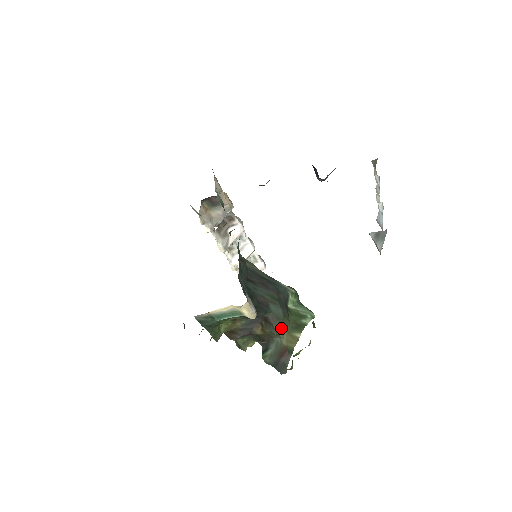
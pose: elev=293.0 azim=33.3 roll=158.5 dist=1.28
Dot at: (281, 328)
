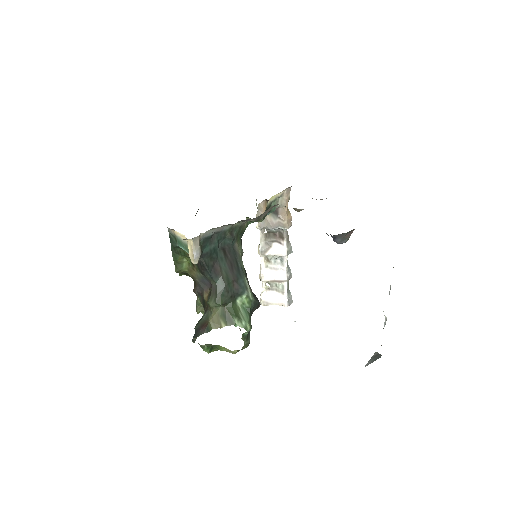
Dot at: (213, 301)
